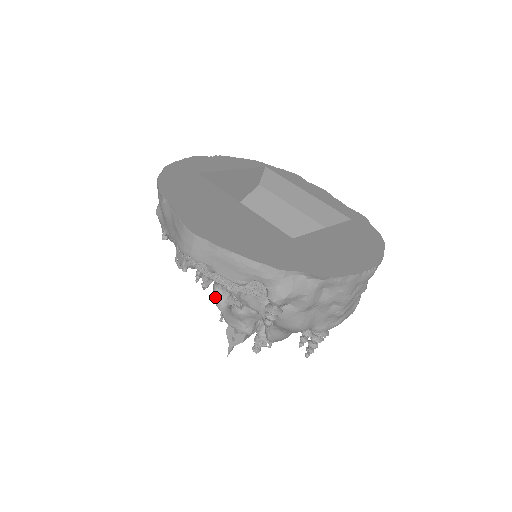
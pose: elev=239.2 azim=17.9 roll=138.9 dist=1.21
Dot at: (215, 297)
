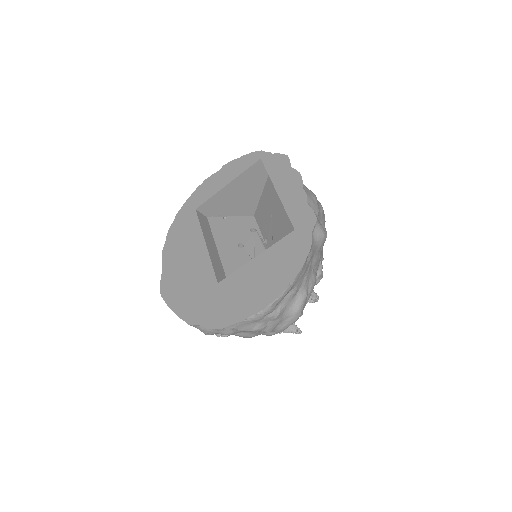
Dot at: occluded
